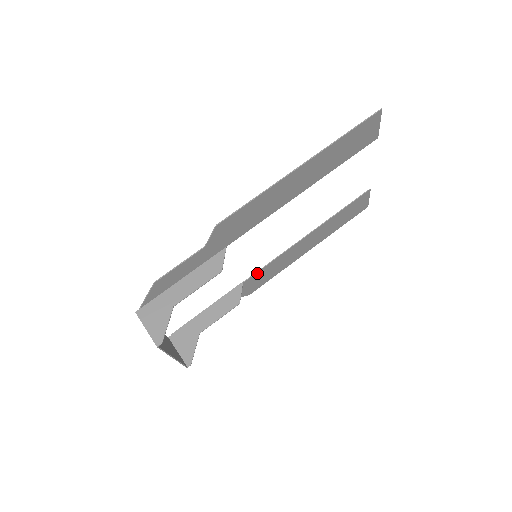
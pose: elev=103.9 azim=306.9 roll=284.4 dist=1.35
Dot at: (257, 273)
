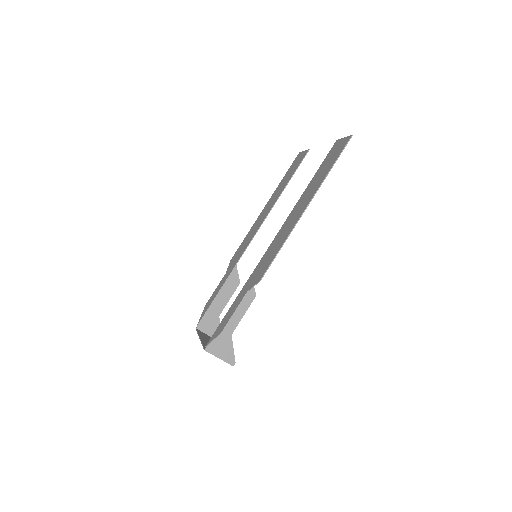
Dot at: (243, 253)
